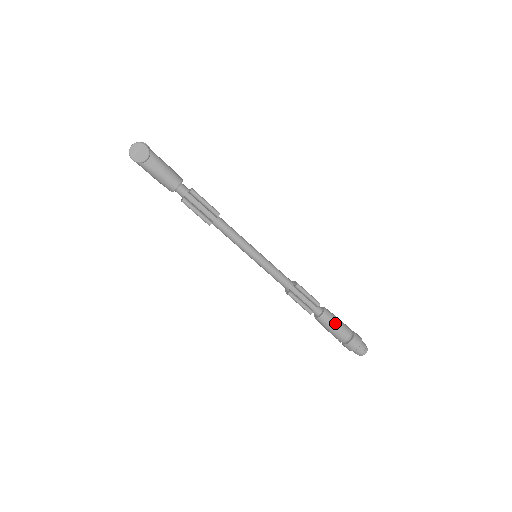
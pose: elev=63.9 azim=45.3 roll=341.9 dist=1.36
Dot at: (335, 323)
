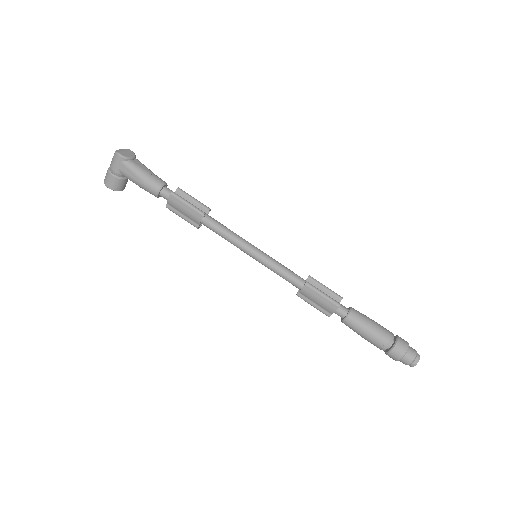
Dot at: (368, 318)
